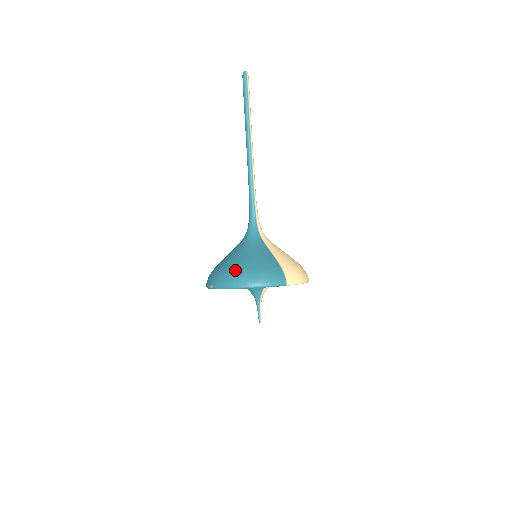
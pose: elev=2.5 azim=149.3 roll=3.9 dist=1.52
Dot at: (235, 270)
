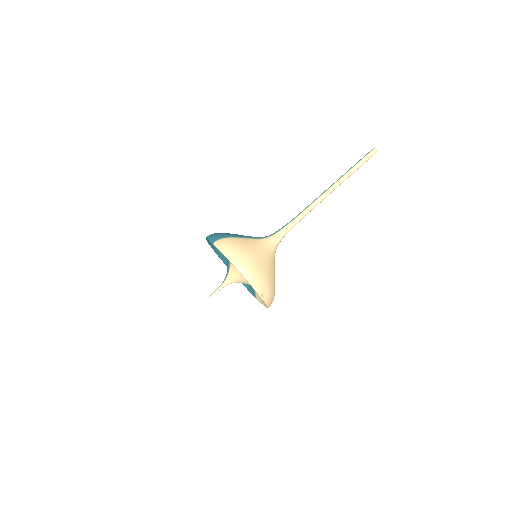
Dot at: occluded
